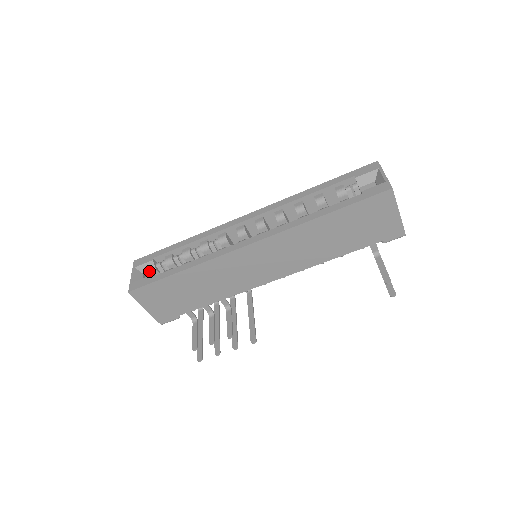
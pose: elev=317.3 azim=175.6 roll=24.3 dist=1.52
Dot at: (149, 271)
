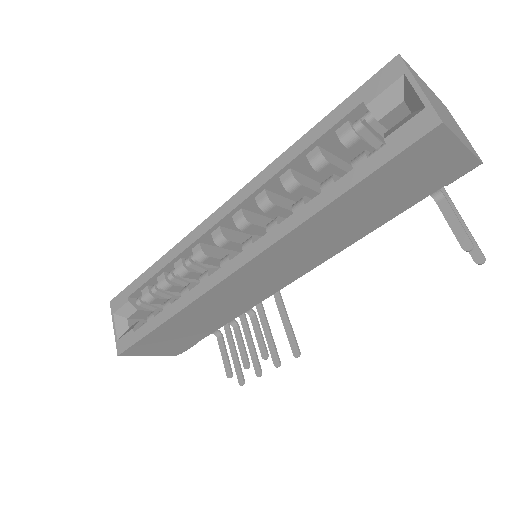
Dot at: (132, 314)
